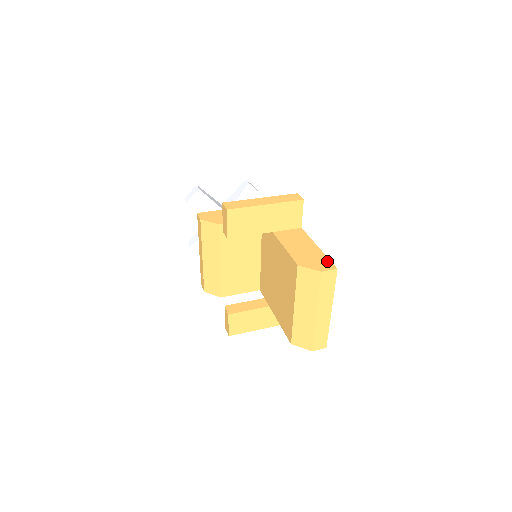
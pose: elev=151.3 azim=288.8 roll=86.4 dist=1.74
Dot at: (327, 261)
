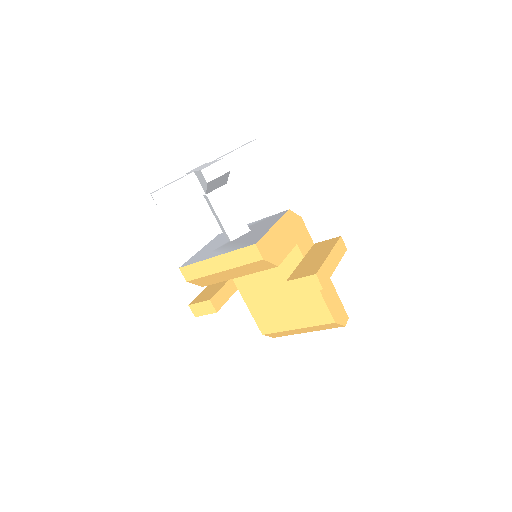
Dot at: (344, 310)
